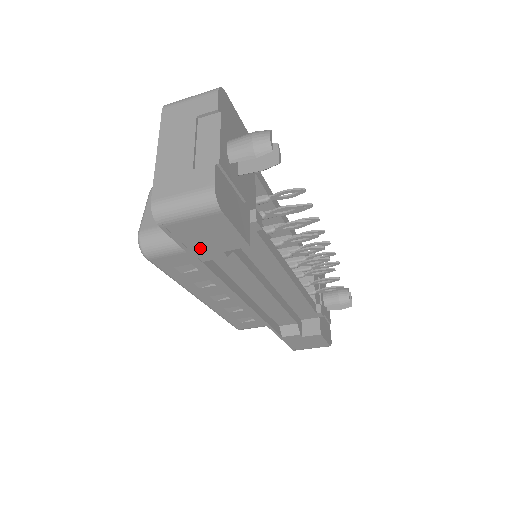
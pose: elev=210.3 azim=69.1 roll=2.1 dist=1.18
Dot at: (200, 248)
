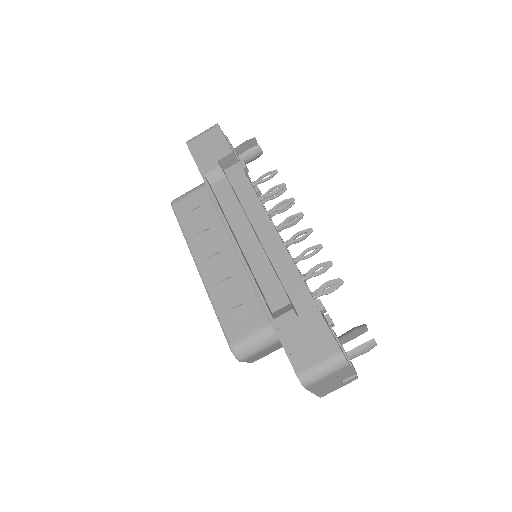
Dot at: (205, 160)
